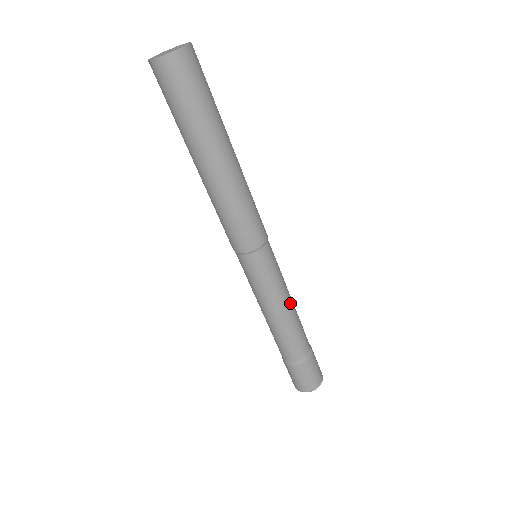
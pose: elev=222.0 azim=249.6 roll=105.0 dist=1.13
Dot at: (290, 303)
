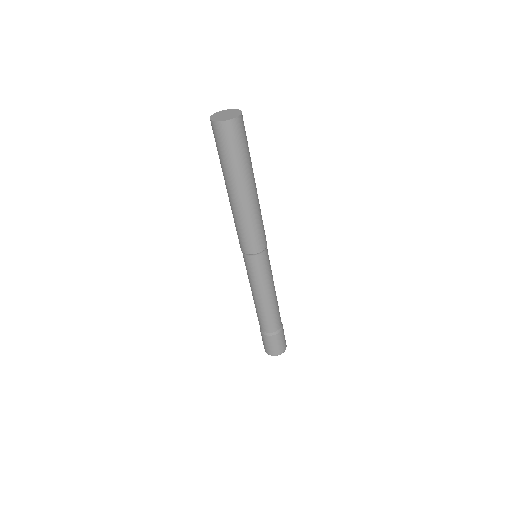
Dot at: (274, 291)
